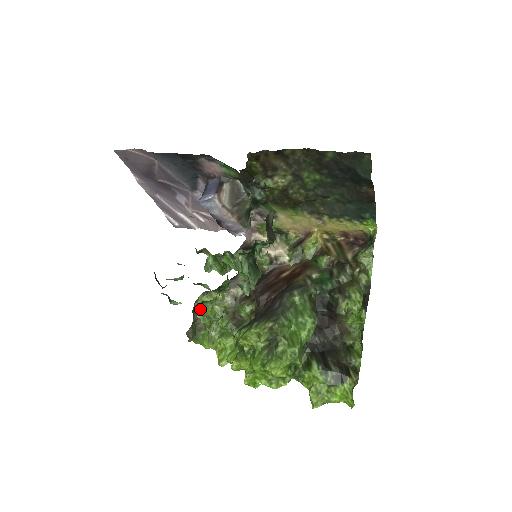
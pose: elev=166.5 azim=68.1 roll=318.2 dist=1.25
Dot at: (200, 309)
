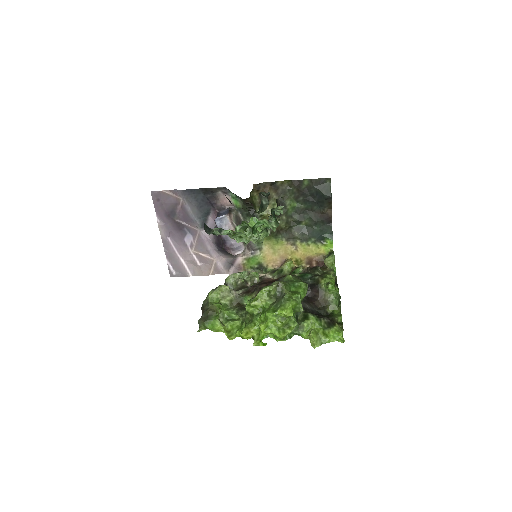
Dot at: (211, 301)
